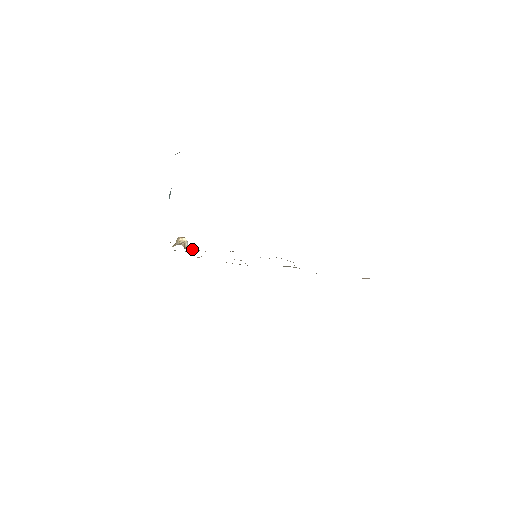
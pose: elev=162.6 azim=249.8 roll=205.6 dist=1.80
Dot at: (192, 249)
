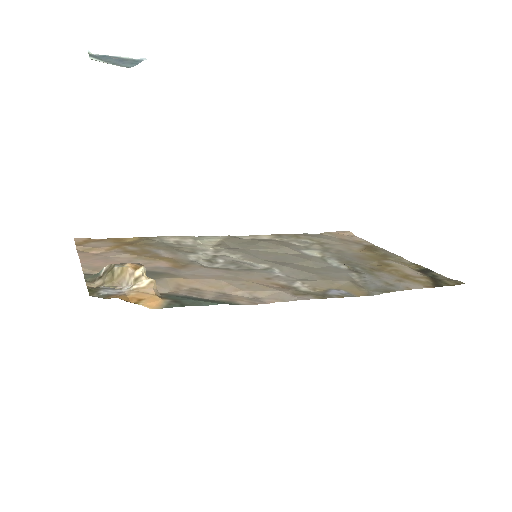
Dot at: (161, 284)
